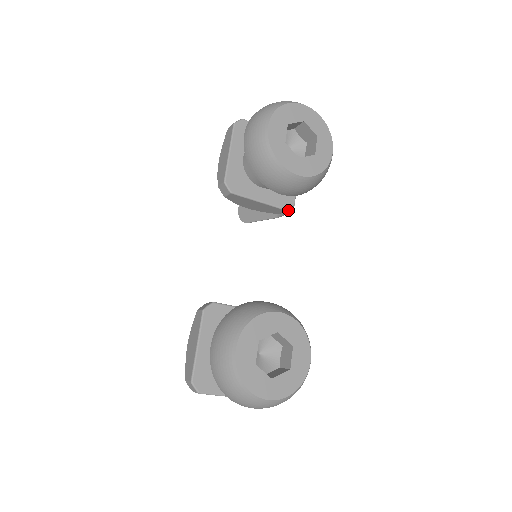
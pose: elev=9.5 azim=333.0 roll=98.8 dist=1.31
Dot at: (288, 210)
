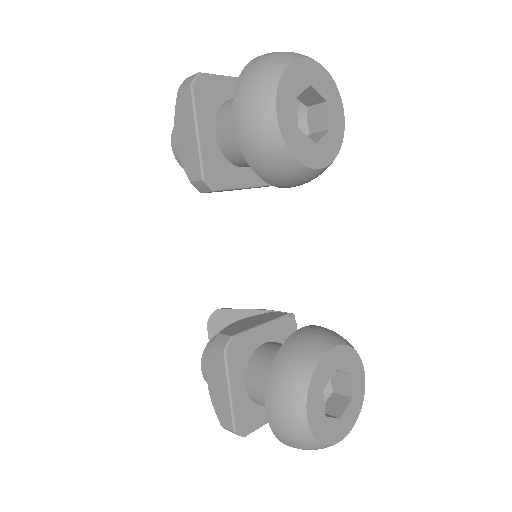
Dot at: occluded
